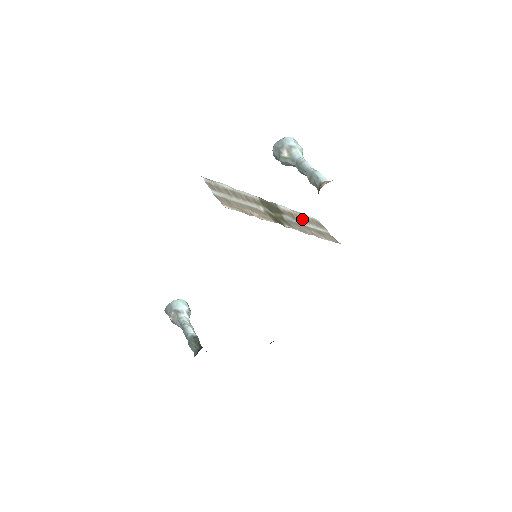
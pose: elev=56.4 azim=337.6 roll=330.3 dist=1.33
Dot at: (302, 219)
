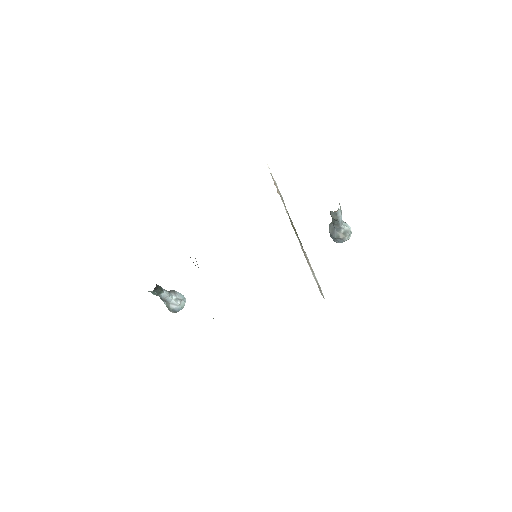
Dot at: (310, 266)
